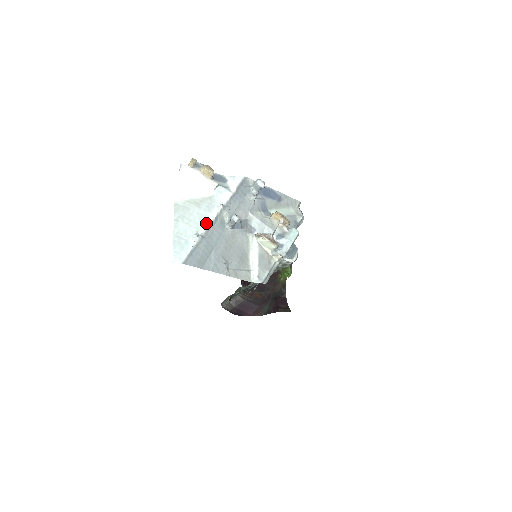
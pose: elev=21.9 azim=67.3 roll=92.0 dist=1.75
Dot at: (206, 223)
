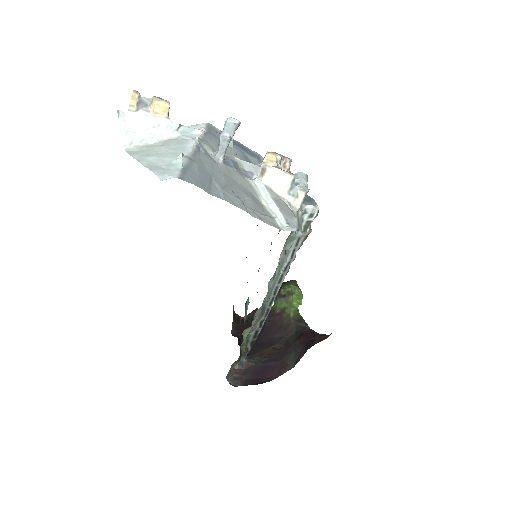
Dot at: (186, 150)
